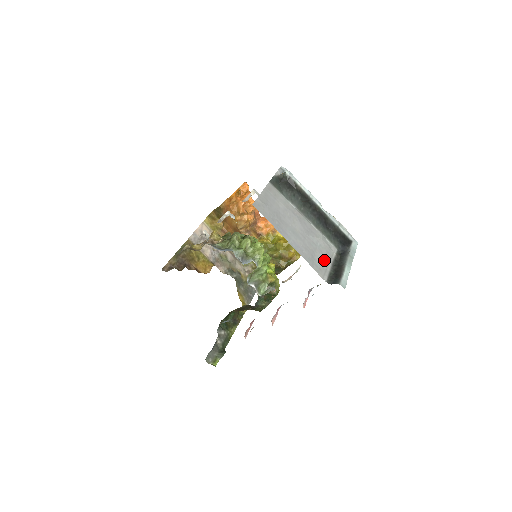
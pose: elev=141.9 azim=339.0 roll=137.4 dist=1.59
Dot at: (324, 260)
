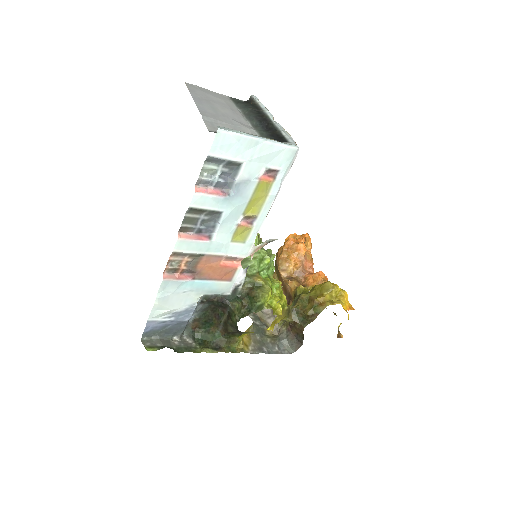
Dot at: occluded
